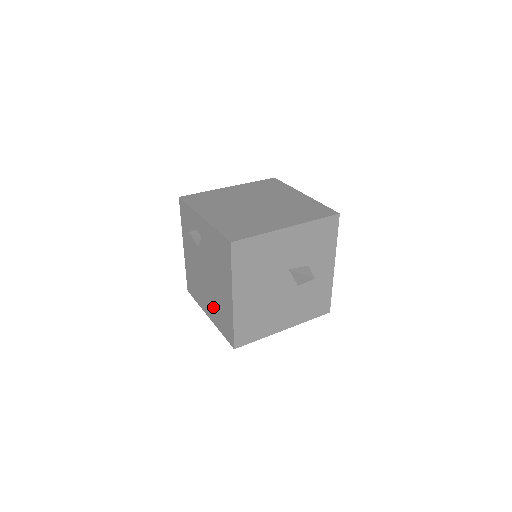
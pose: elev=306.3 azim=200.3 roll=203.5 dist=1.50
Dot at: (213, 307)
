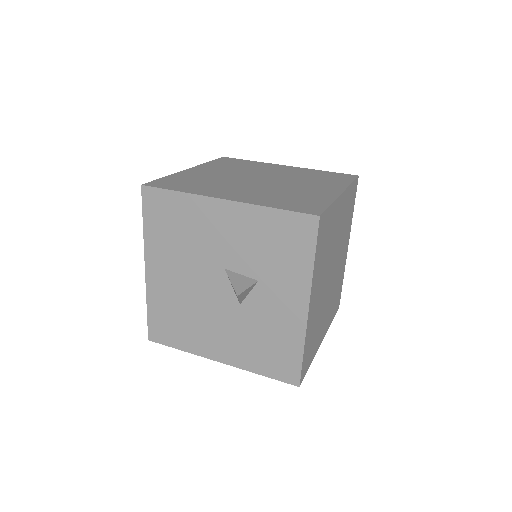
Dot at: occluded
